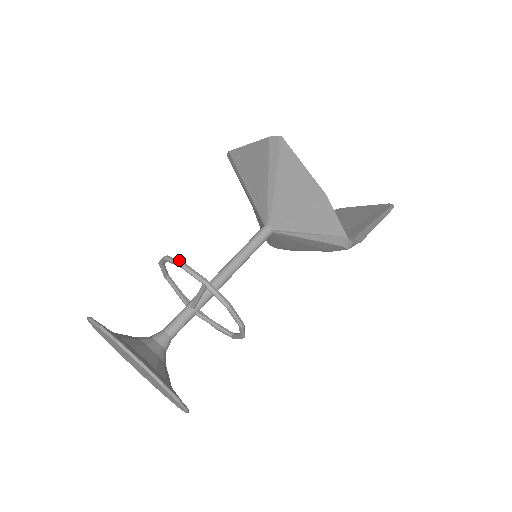
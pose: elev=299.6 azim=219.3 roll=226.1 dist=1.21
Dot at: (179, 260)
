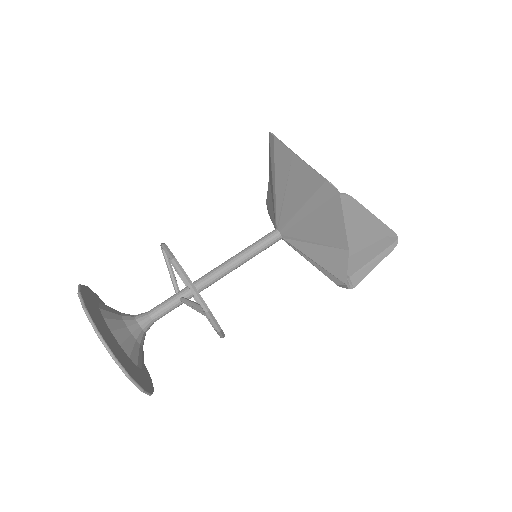
Dot at: (187, 275)
